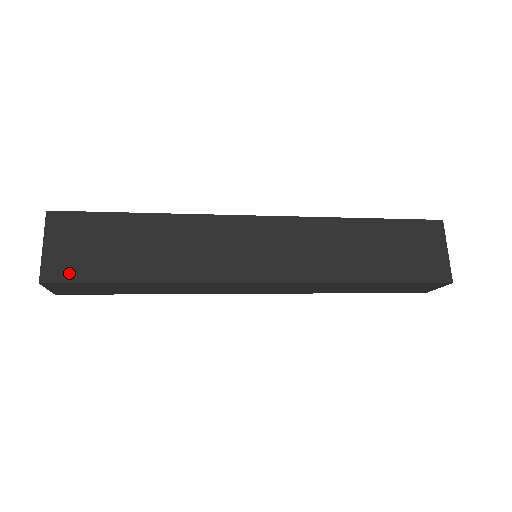
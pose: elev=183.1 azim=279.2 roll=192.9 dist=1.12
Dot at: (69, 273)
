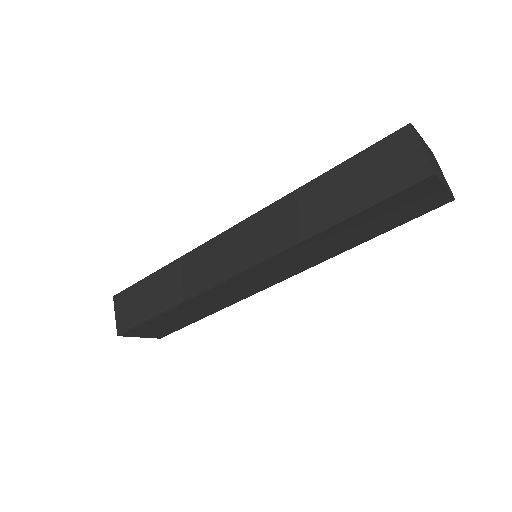
Dot at: occluded
